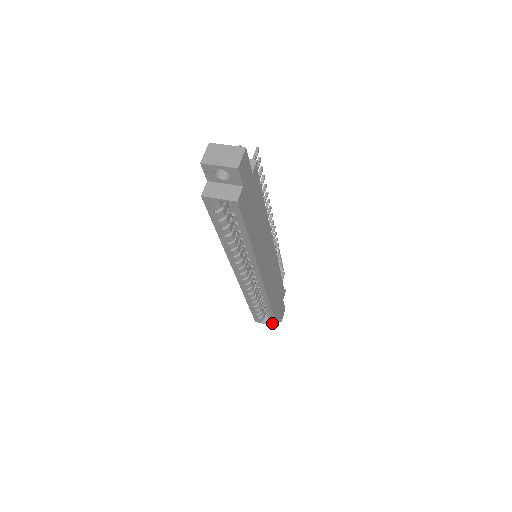
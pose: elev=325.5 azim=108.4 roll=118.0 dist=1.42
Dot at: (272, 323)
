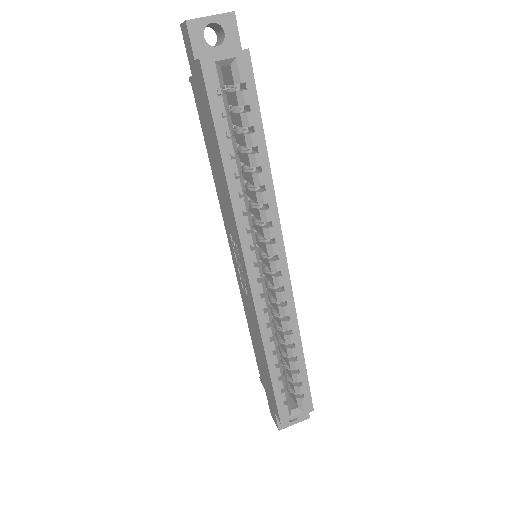
Dot at: (306, 404)
